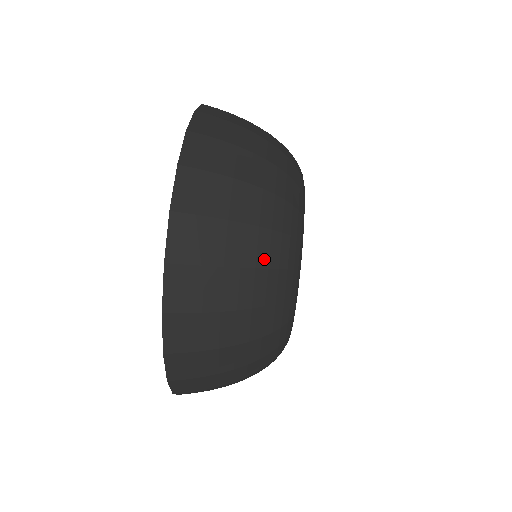
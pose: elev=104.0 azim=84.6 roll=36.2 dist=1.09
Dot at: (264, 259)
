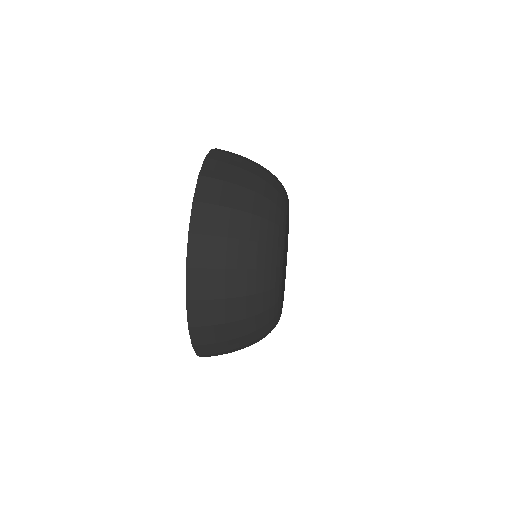
Dot at: (255, 235)
